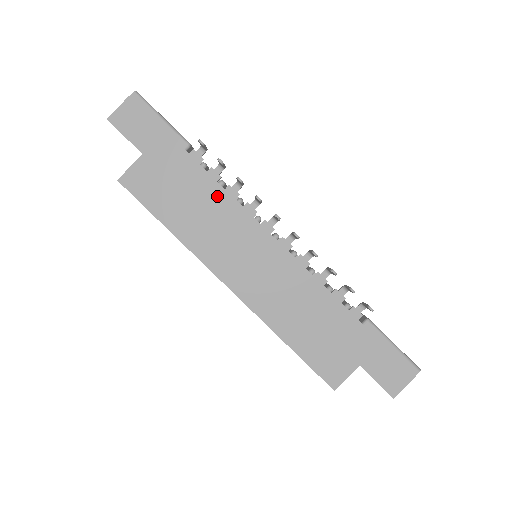
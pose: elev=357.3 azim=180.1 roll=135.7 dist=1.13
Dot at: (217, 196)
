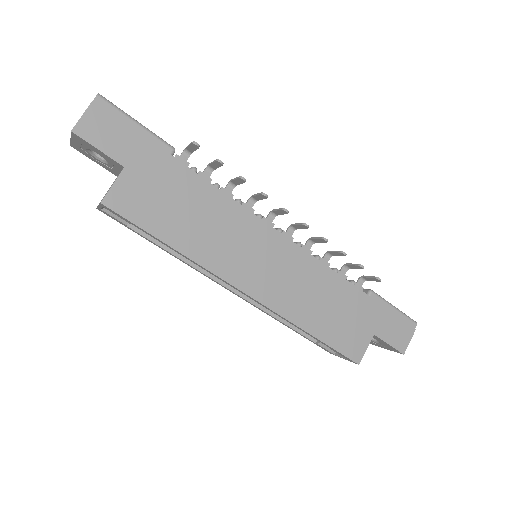
Dot at: (216, 201)
